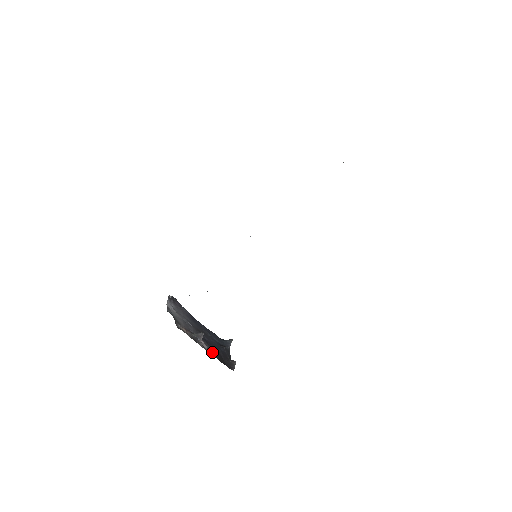
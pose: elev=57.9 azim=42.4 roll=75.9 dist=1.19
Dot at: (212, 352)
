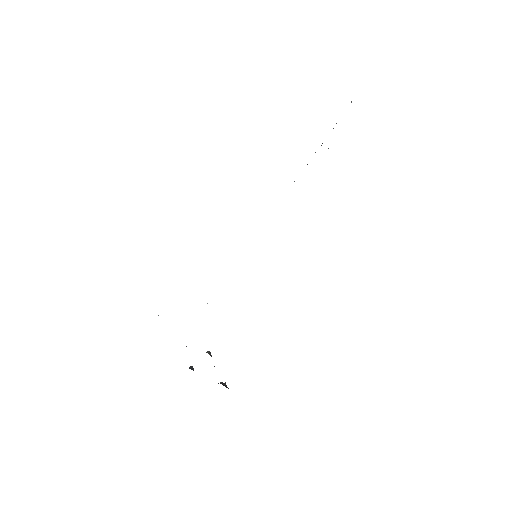
Dot at: occluded
